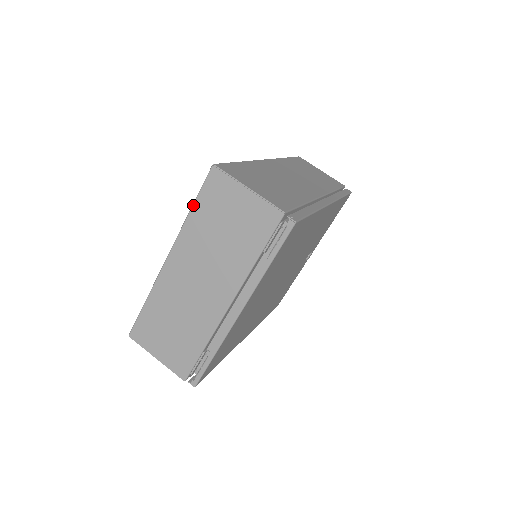
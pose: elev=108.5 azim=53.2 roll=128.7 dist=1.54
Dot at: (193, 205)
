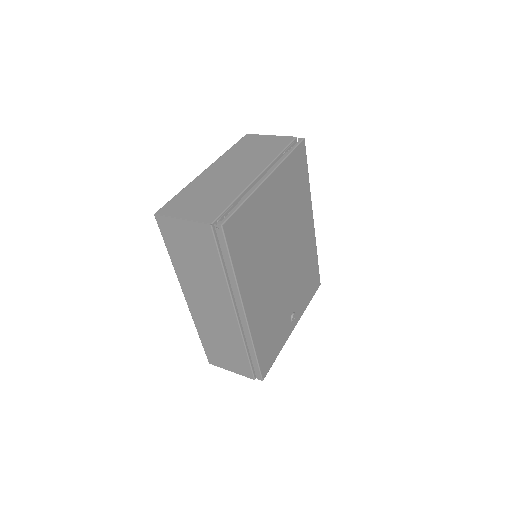
Dot at: (231, 147)
